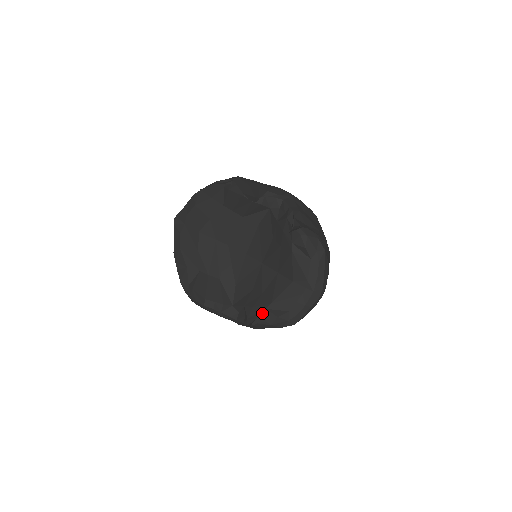
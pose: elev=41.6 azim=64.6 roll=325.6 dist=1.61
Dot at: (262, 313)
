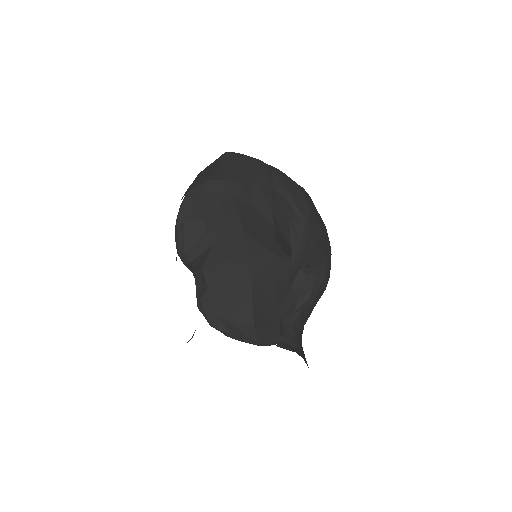
Dot at: (213, 315)
